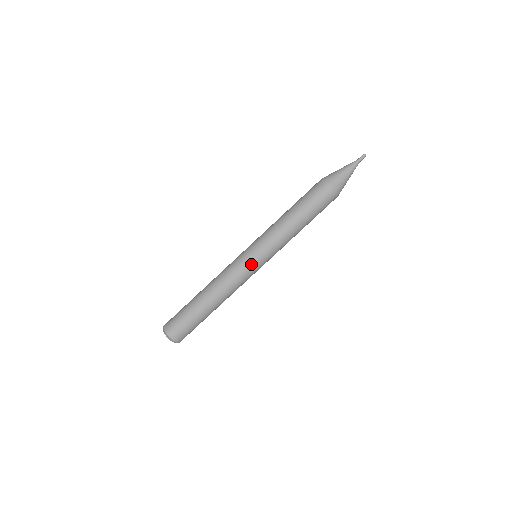
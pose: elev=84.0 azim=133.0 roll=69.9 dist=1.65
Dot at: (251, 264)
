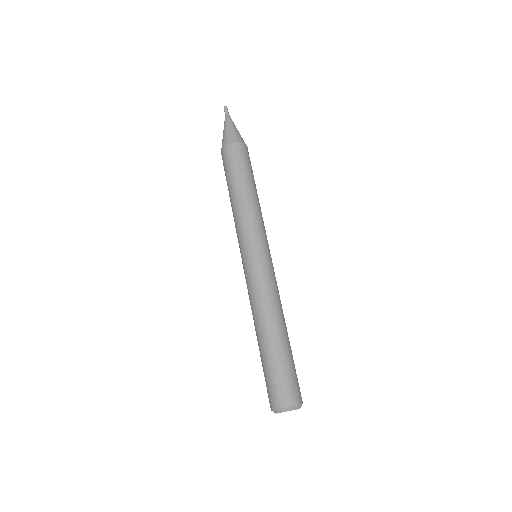
Dot at: (251, 263)
